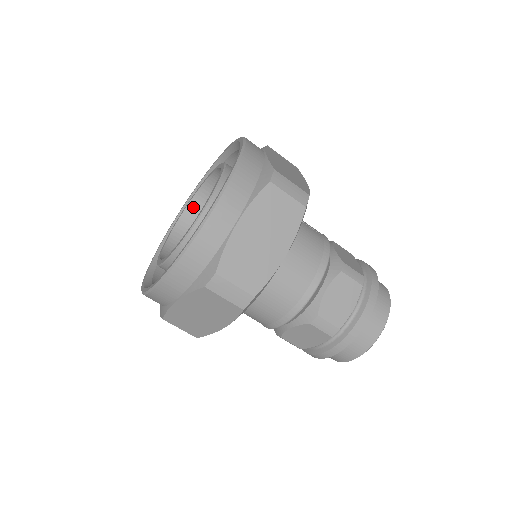
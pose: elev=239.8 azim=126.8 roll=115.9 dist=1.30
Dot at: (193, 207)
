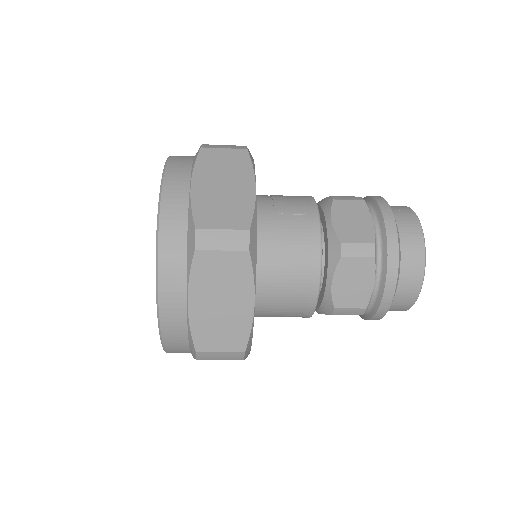
Dot at: occluded
